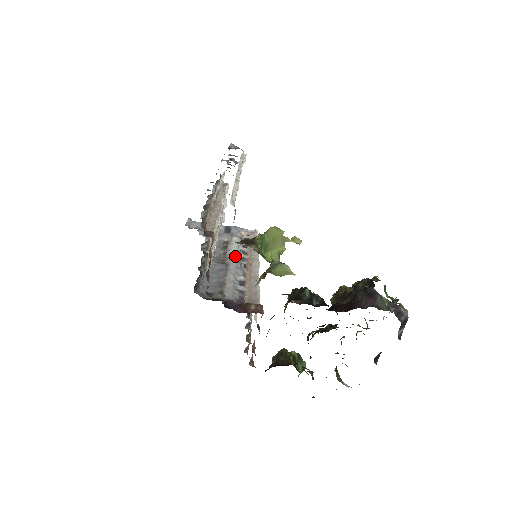
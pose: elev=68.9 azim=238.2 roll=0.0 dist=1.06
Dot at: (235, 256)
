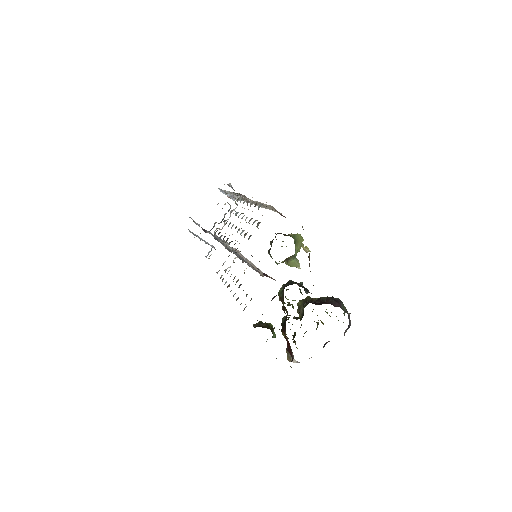
Dot at: occluded
